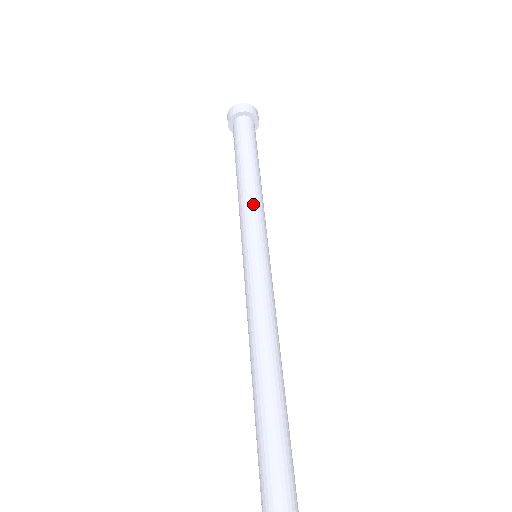
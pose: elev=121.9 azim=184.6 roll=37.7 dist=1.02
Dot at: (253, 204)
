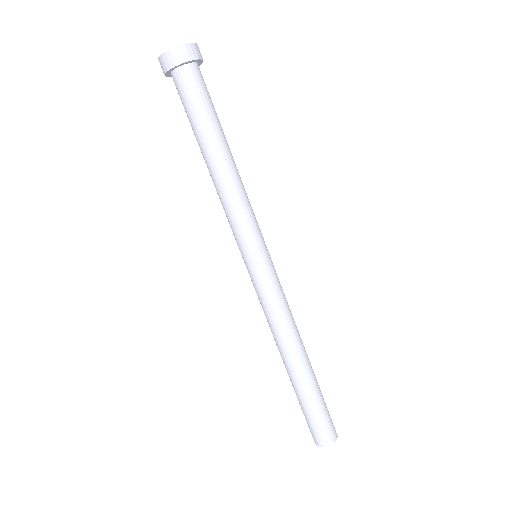
Dot at: (239, 206)
